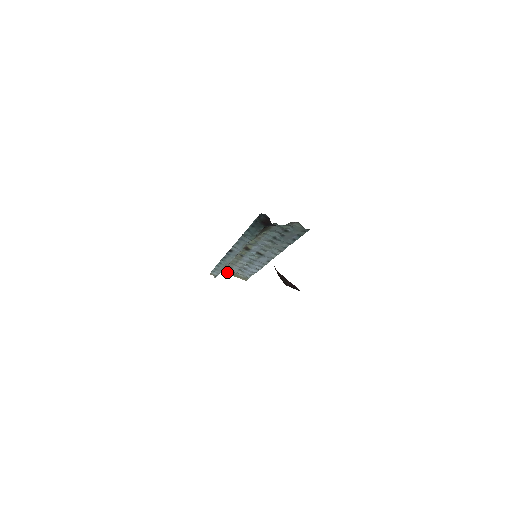
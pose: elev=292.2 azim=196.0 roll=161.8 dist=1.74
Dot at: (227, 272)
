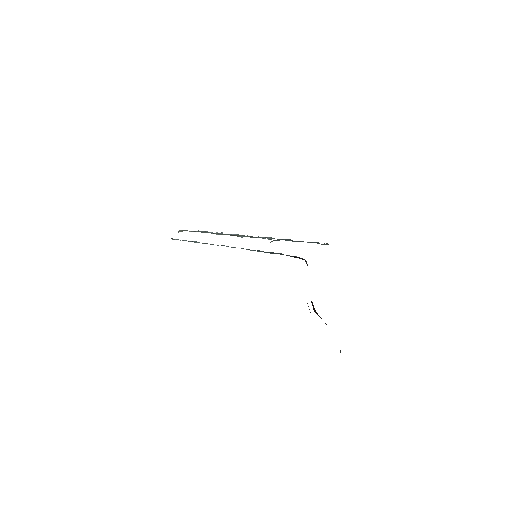
Dot at: occluded
